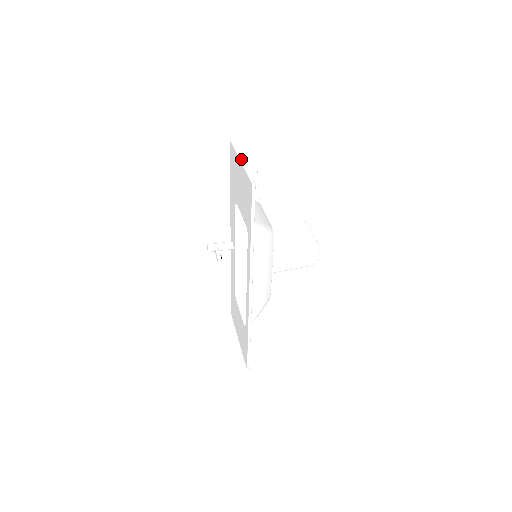
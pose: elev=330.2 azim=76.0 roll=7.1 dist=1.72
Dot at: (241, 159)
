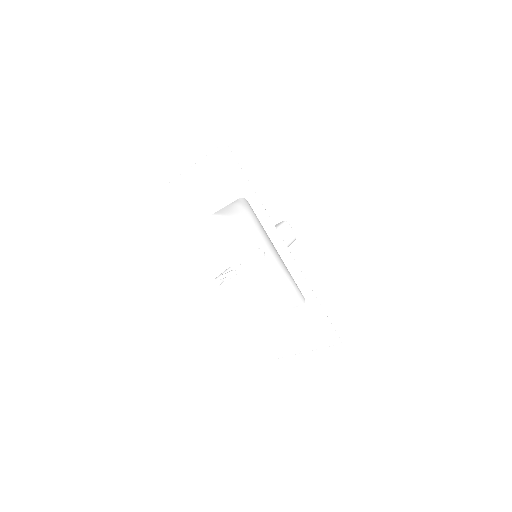
Dot at: (195, 164)
